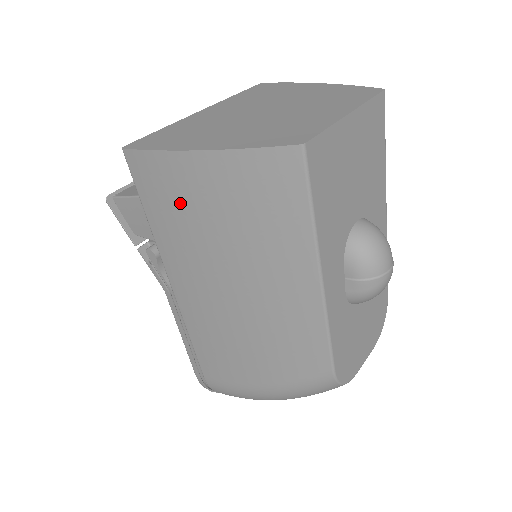
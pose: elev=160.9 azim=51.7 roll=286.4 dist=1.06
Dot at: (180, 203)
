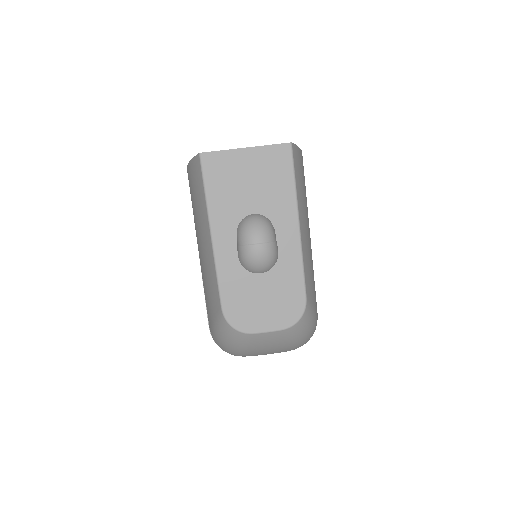
Dot at: occluded
